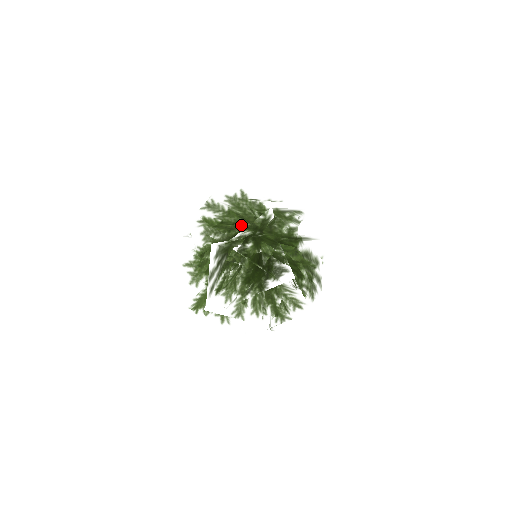
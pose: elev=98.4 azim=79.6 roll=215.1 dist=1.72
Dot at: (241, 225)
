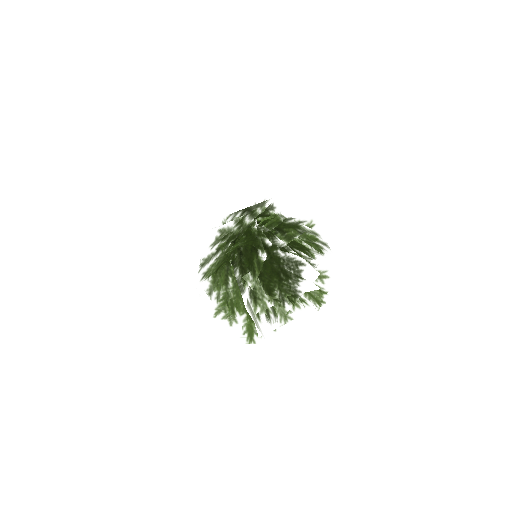
Dot at: occluded
